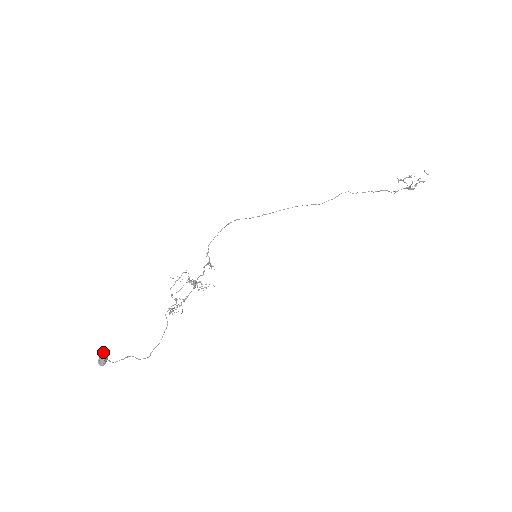
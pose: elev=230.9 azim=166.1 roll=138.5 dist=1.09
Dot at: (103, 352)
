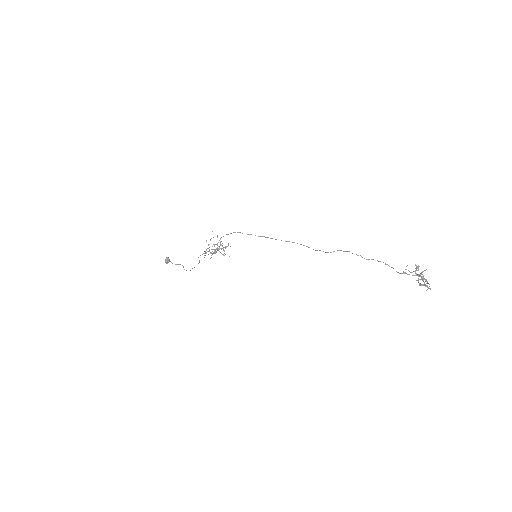
Dot at: (167, 258)
